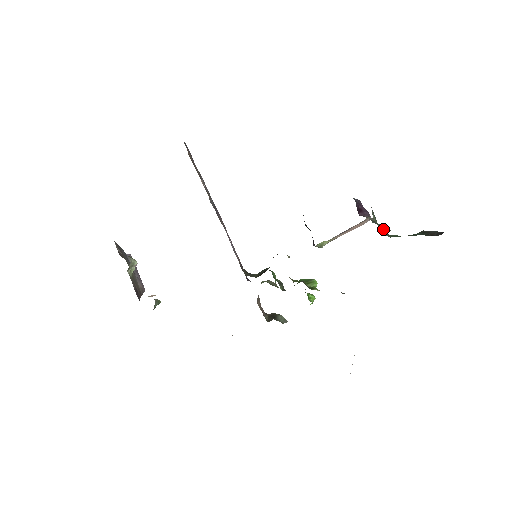
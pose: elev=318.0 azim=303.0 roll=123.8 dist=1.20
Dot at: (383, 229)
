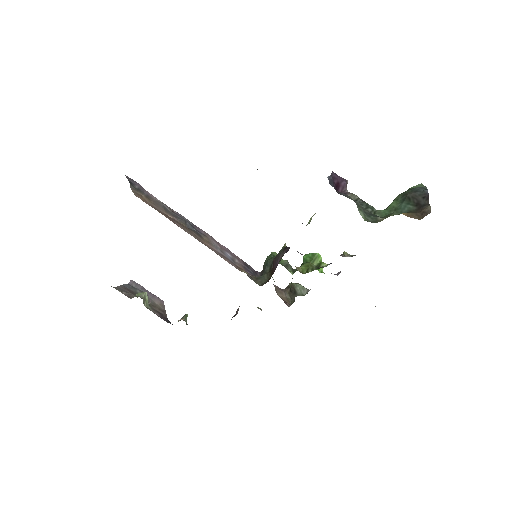
Dot at: (370, 209)
